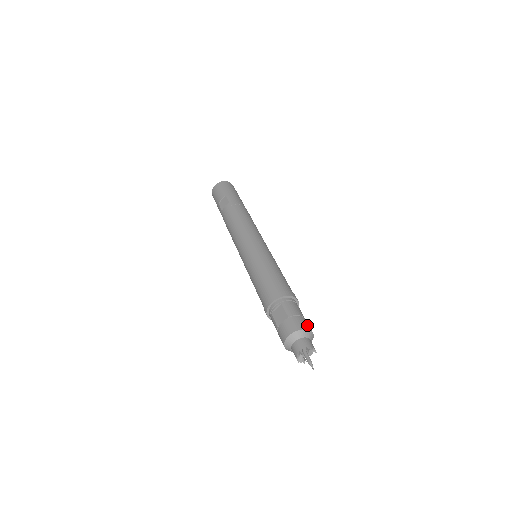
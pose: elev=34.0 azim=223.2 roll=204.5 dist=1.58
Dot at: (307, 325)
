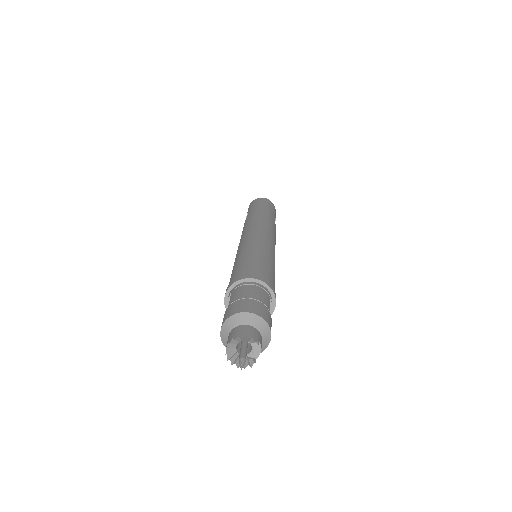
Dot at: (249, 307)
